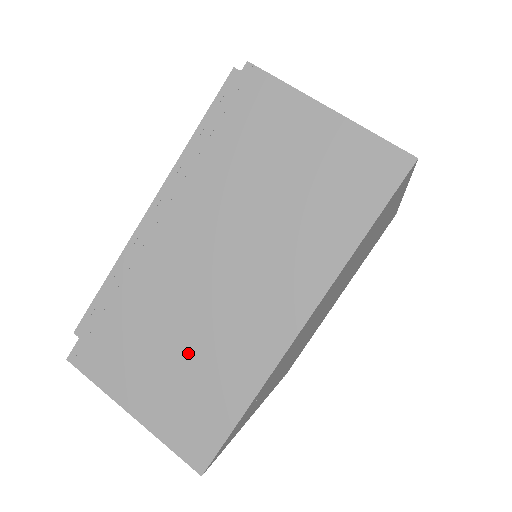
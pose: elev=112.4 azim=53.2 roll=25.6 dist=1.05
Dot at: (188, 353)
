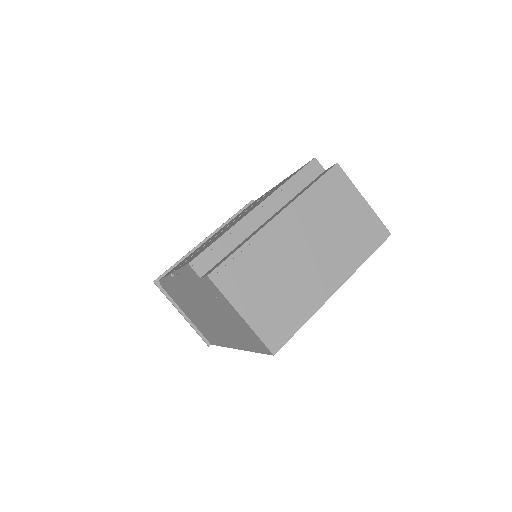
Dot at: (281, 290)
